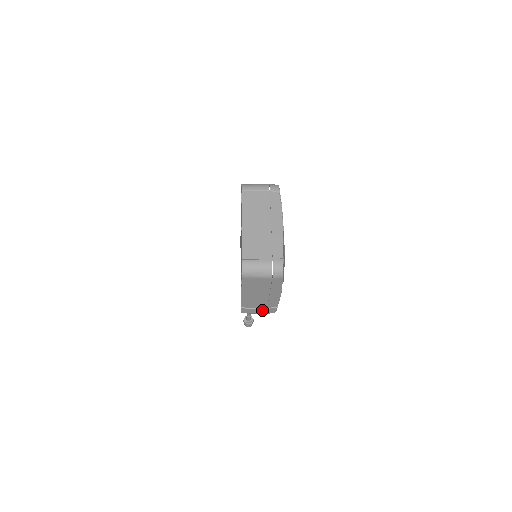
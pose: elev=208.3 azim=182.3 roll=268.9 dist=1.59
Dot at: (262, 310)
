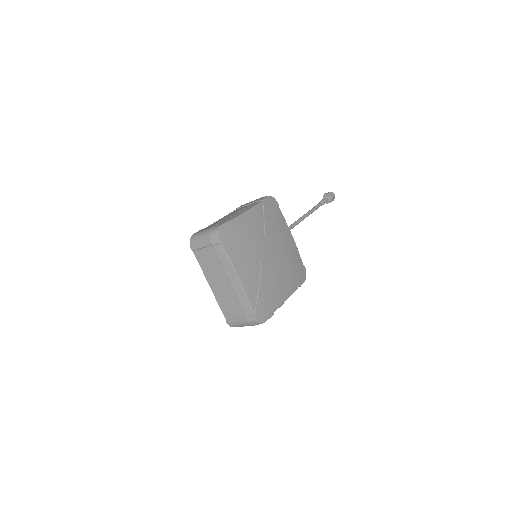
Dot at: occluded
